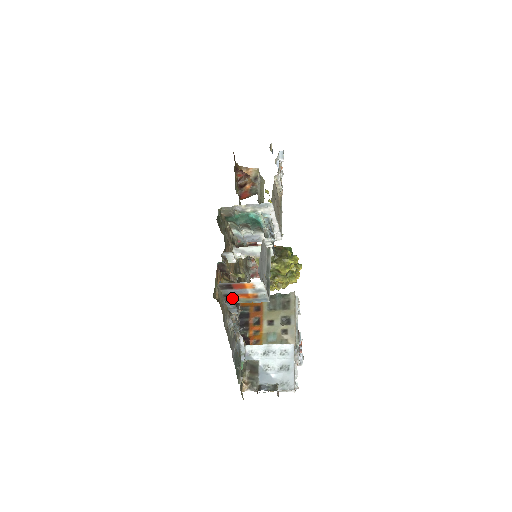
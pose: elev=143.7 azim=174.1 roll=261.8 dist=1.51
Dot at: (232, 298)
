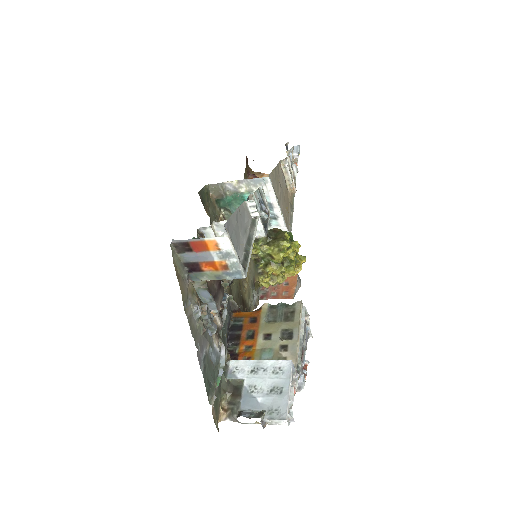
Dot at: (196, 270)
